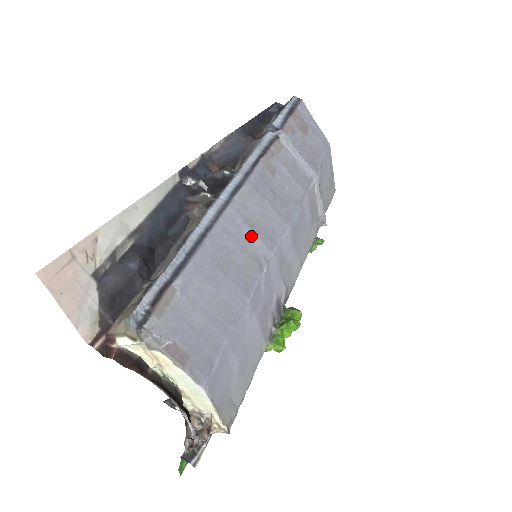
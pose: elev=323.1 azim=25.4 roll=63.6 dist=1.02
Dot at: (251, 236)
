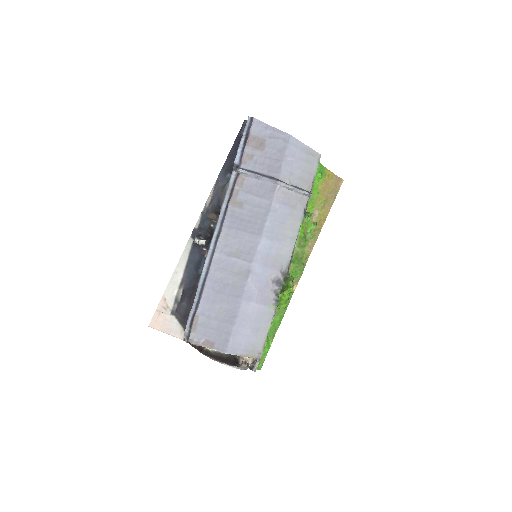
Dot at: (234, 262)
